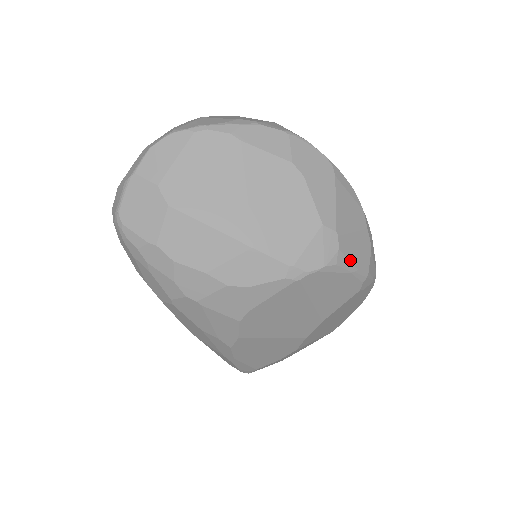
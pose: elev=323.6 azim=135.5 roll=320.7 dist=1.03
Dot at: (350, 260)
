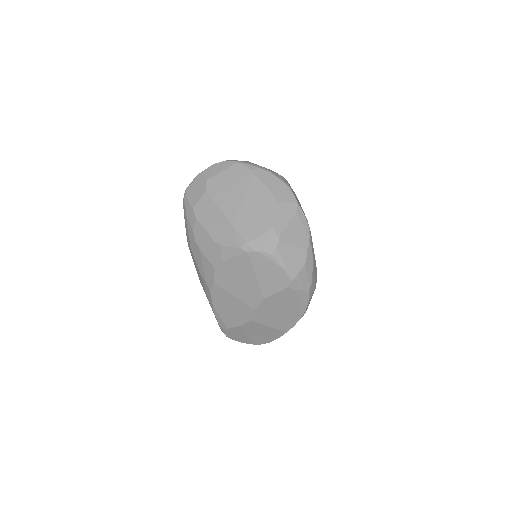
Dot at: (283, 259)
